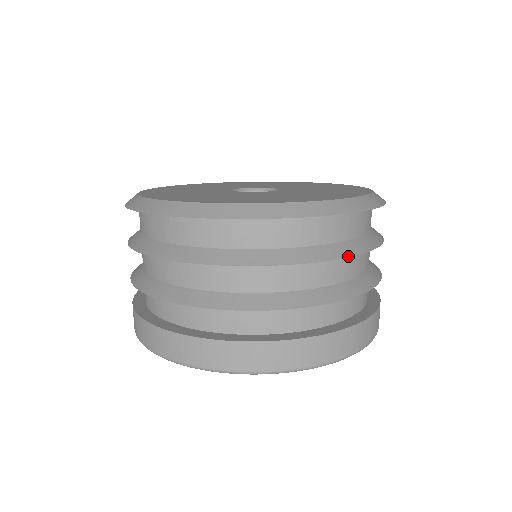
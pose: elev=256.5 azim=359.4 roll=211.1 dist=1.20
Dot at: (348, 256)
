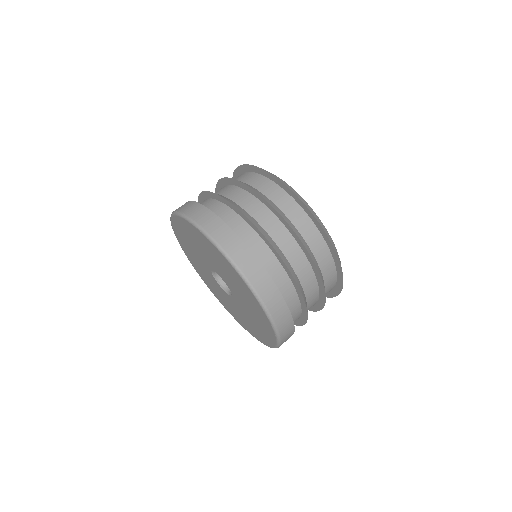
Dot at: (245, 184)
